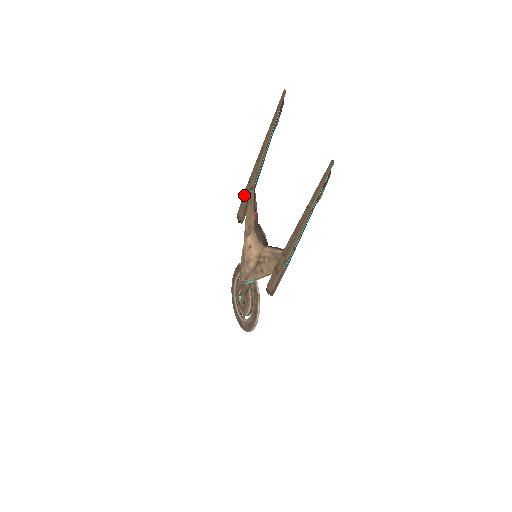
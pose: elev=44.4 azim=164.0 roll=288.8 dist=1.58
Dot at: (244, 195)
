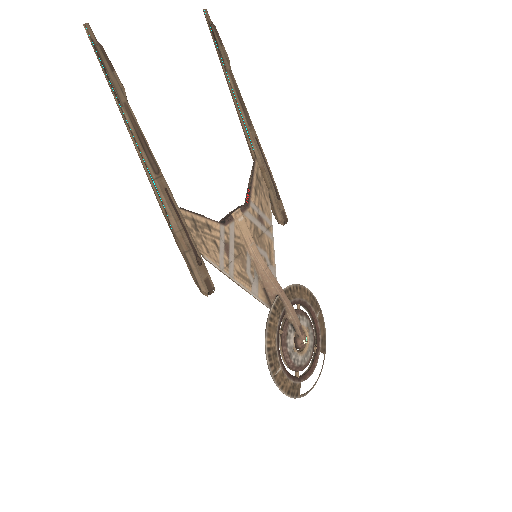
Dot at: occluded
